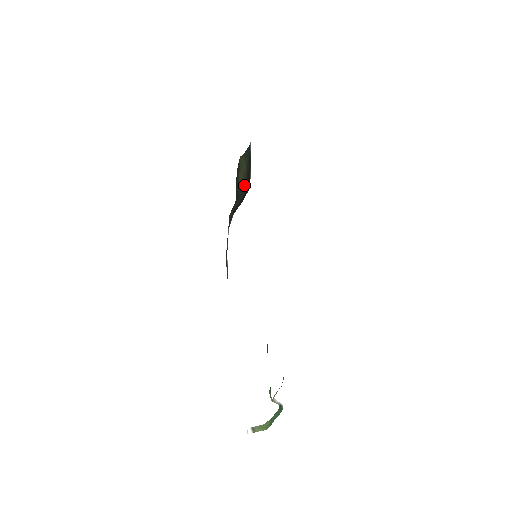
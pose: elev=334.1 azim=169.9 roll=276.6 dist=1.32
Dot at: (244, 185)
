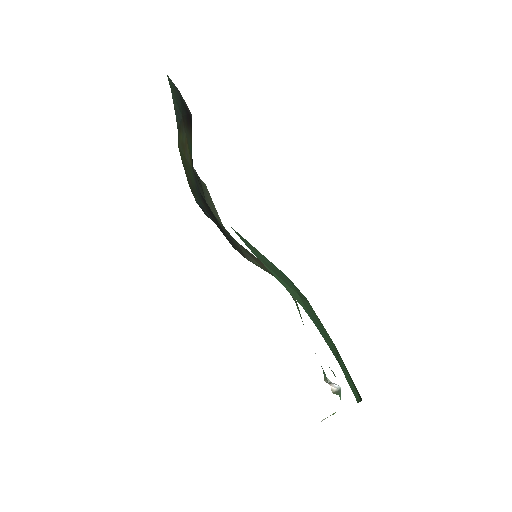
Dot at: (190, 140)
